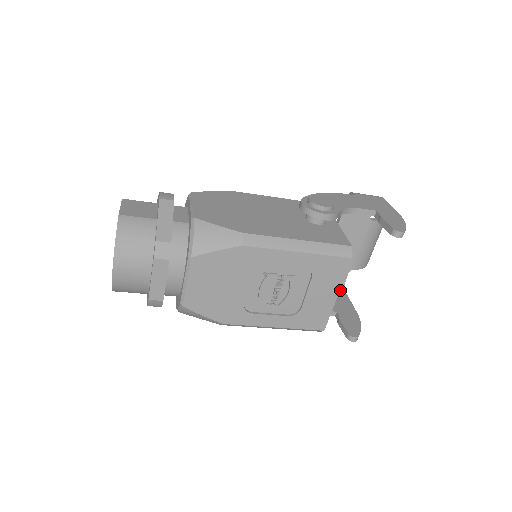
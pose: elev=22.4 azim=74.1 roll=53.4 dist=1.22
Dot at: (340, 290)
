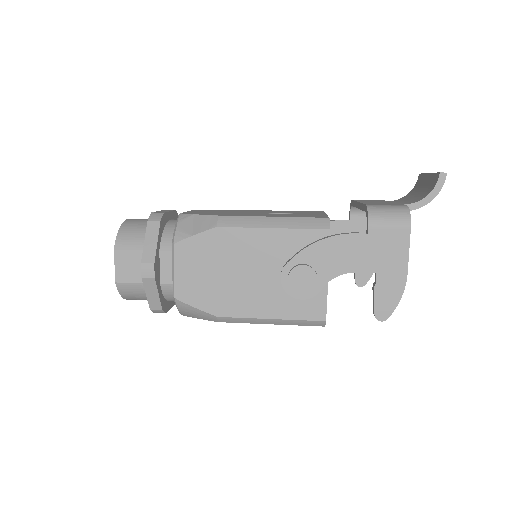
Dot at: occluded
